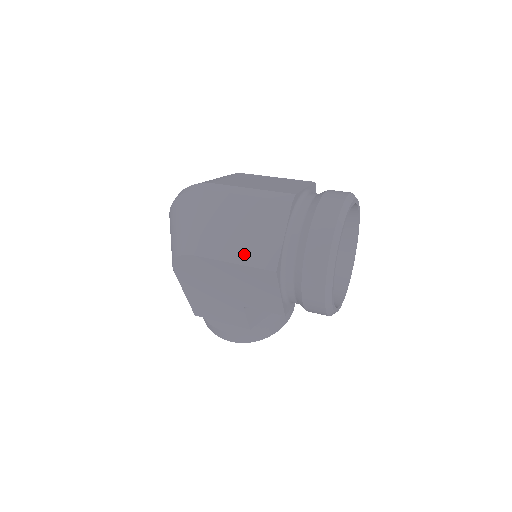
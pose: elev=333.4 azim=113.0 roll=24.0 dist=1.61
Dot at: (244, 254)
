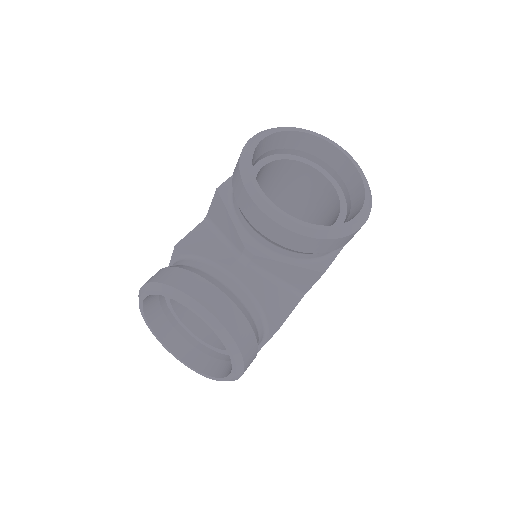
Dot at: occluded
